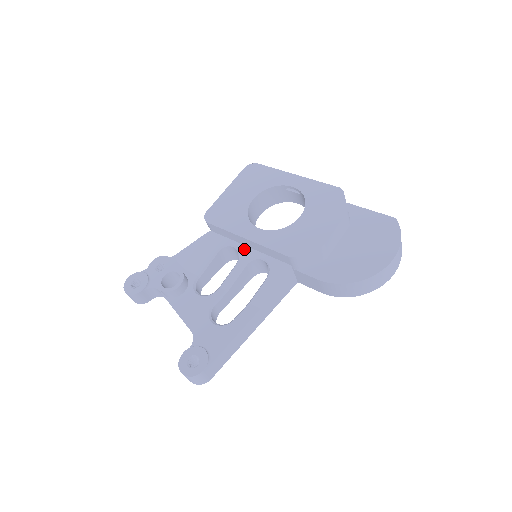
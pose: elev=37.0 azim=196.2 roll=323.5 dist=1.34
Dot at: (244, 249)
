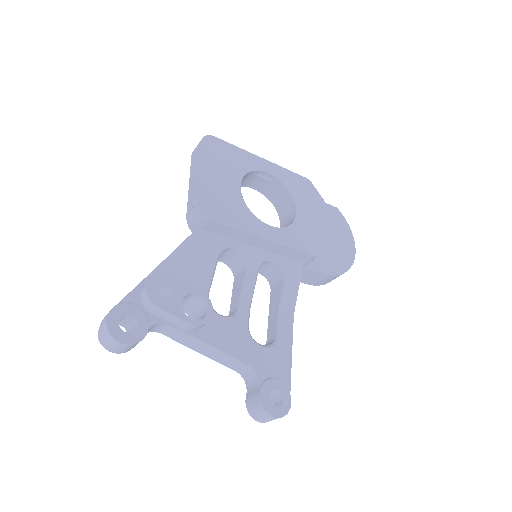
Dot at: (251, 250)
